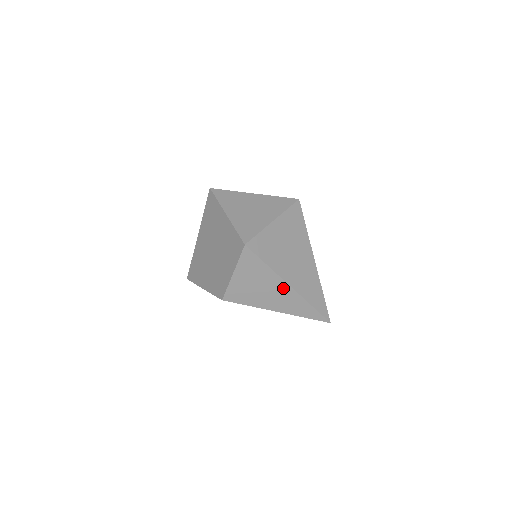
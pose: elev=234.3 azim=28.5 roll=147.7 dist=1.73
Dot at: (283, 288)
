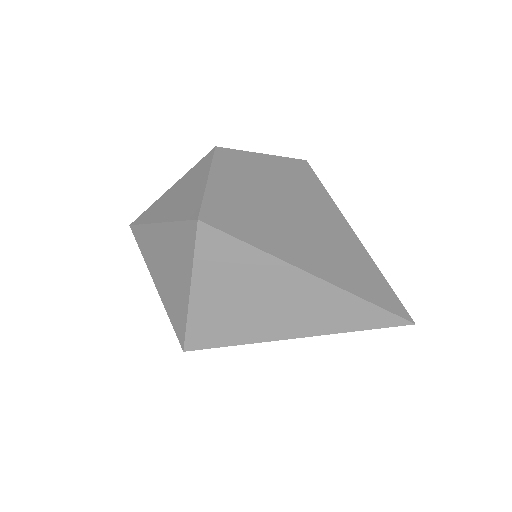
Dot at: occluded
